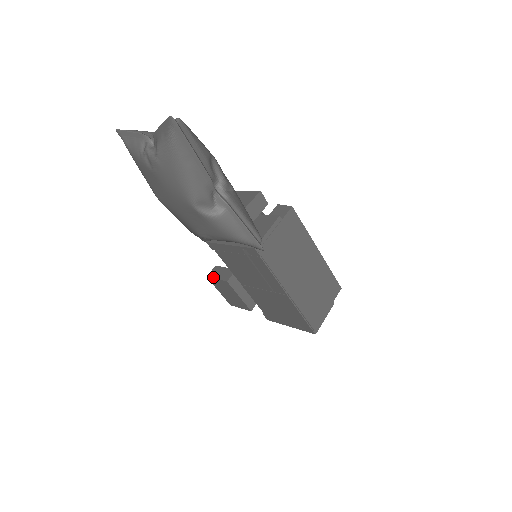
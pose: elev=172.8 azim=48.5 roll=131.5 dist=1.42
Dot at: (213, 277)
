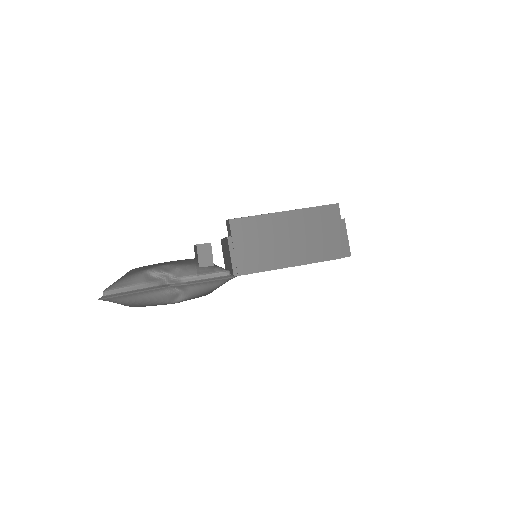
Dot at: occluded
